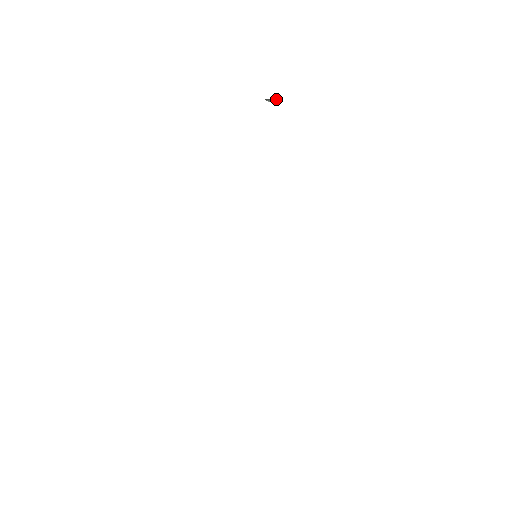
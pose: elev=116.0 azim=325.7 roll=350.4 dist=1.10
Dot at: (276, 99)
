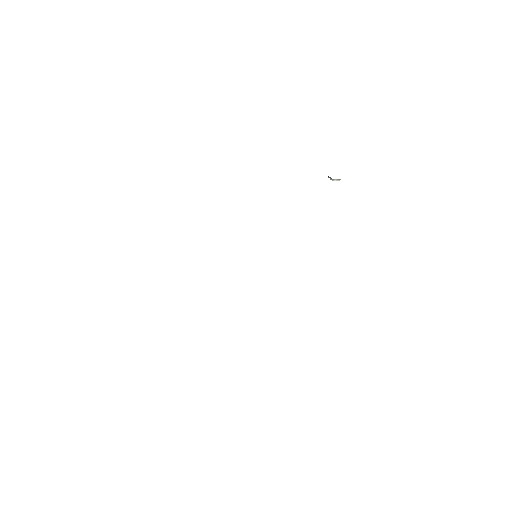
Dot at: (336, 180)
